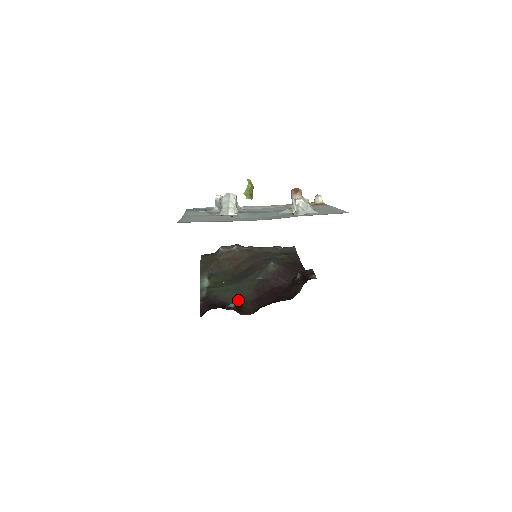
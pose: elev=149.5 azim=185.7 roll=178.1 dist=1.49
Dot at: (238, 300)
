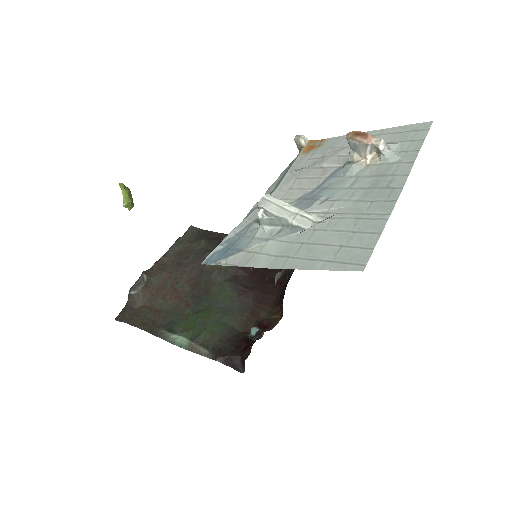
Dot at: (242, 320)
